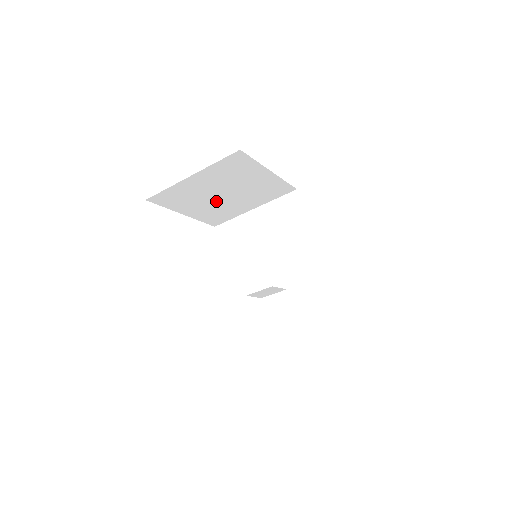
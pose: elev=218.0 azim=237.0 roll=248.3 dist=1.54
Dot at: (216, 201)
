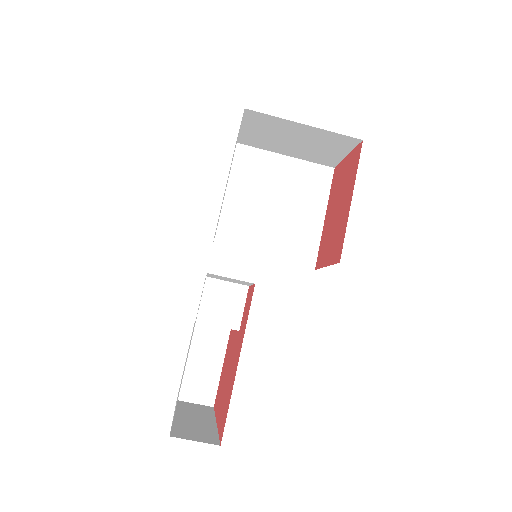
Dot at: (260, 207)
